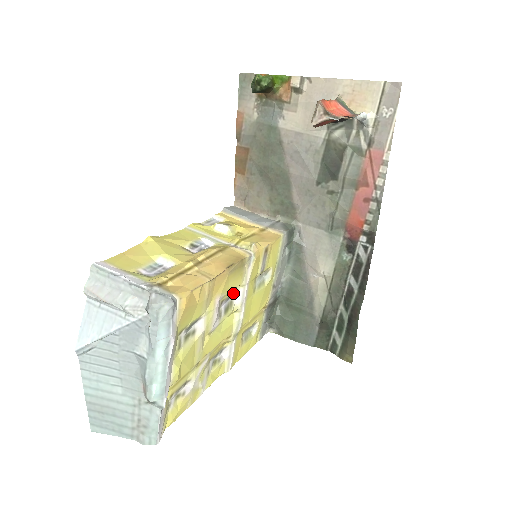
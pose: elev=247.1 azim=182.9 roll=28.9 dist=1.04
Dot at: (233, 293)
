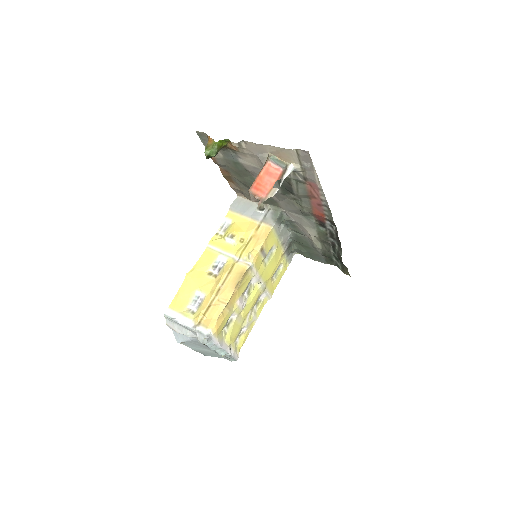
Dot at: occluded
